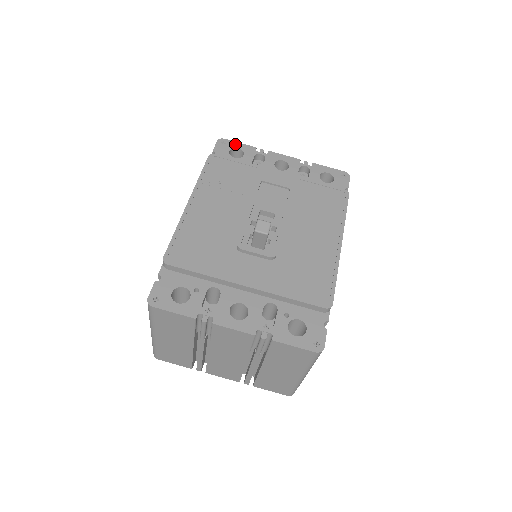
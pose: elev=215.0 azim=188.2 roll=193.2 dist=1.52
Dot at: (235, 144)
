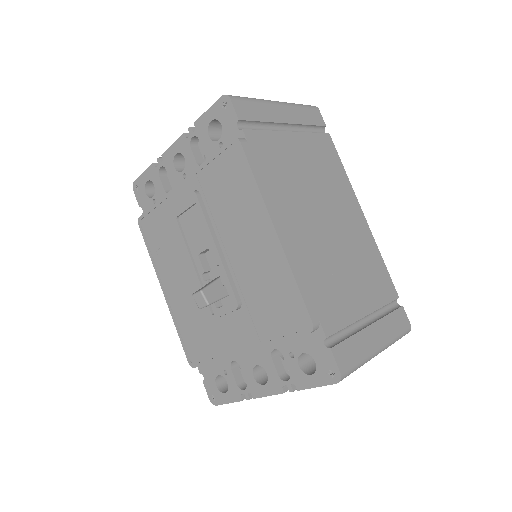
Dot at: (142, 179)
